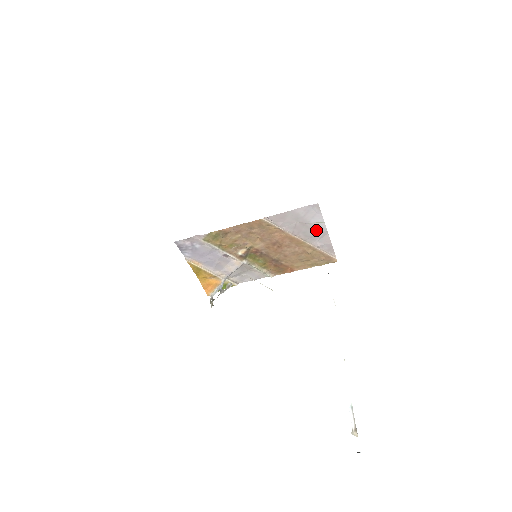
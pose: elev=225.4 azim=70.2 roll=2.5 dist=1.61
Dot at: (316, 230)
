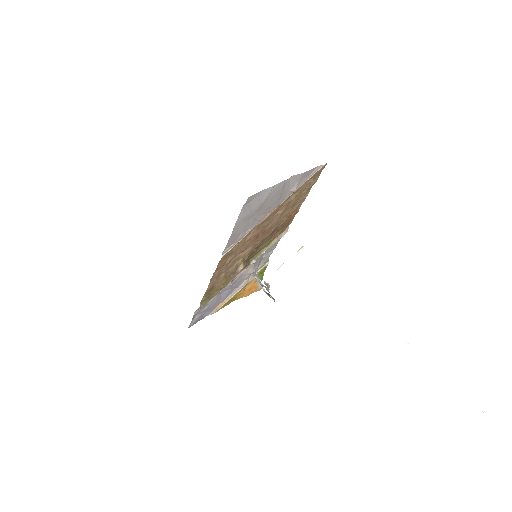
Dot at: (276, 193)
